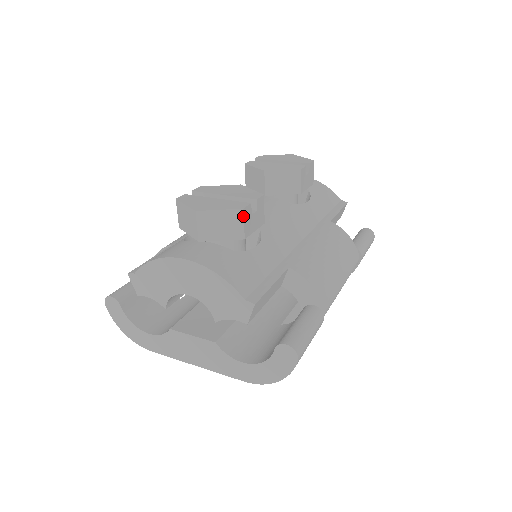
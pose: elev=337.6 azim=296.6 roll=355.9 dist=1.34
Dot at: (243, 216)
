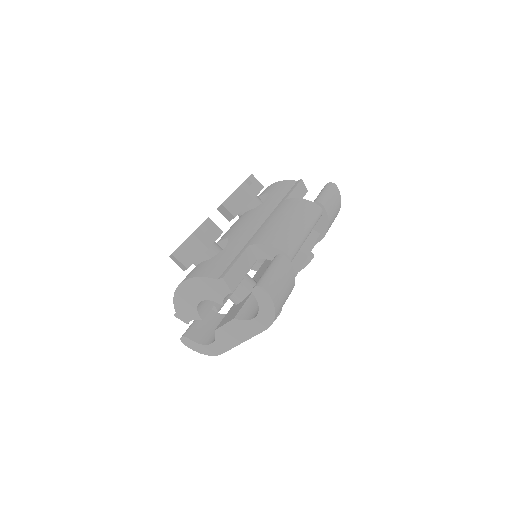
Dot at: (196, 237)
